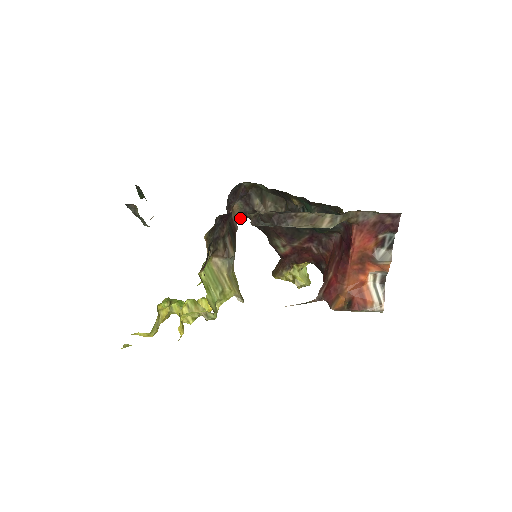
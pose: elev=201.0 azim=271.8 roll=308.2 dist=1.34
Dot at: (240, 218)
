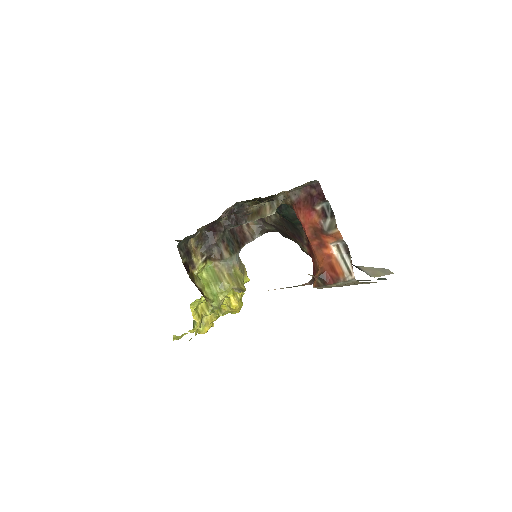
Dot at: (259, 232)
